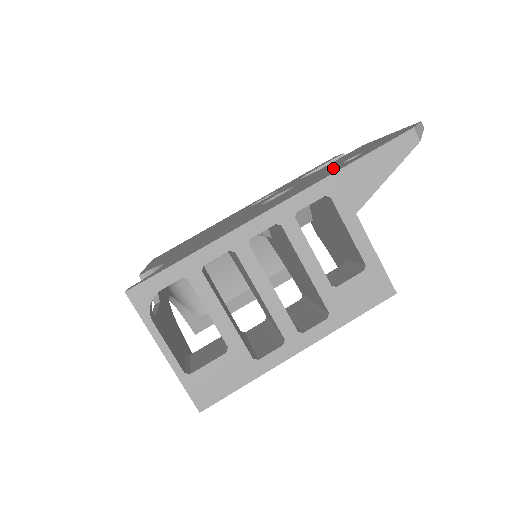
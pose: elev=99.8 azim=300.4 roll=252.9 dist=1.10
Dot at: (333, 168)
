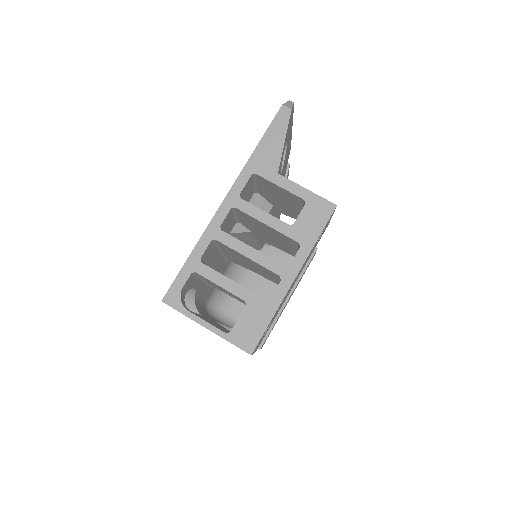
Dot at: occluded
